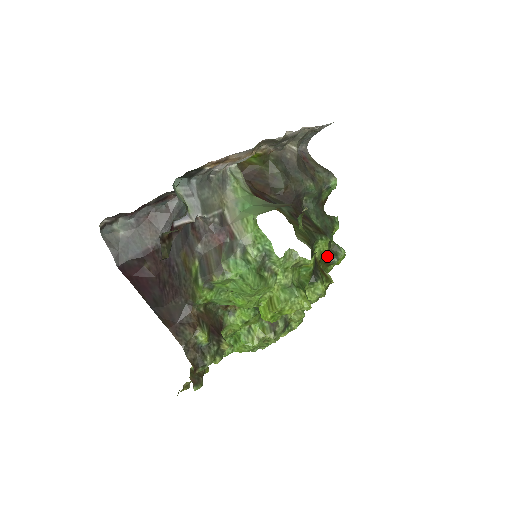
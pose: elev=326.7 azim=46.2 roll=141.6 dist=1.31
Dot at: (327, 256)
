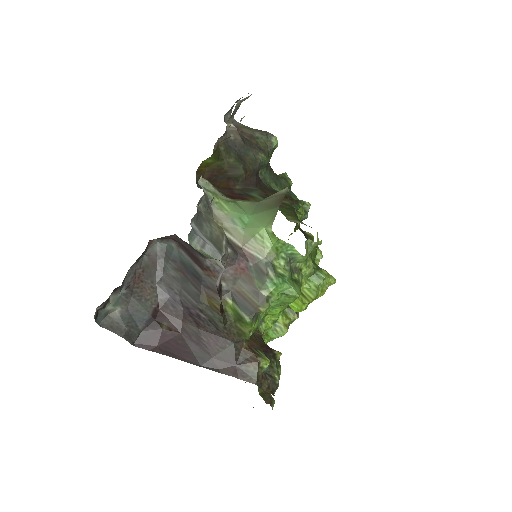
Dot at: occluded
